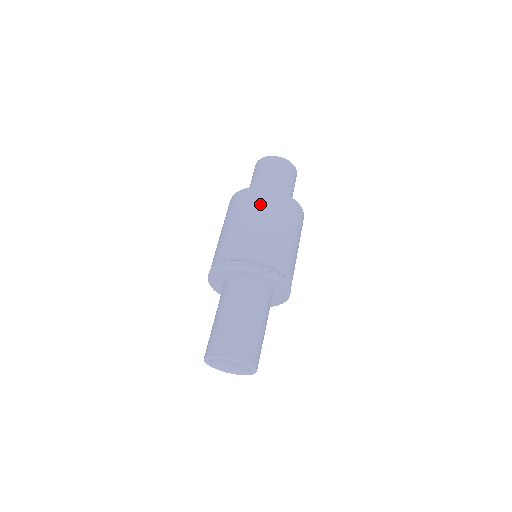
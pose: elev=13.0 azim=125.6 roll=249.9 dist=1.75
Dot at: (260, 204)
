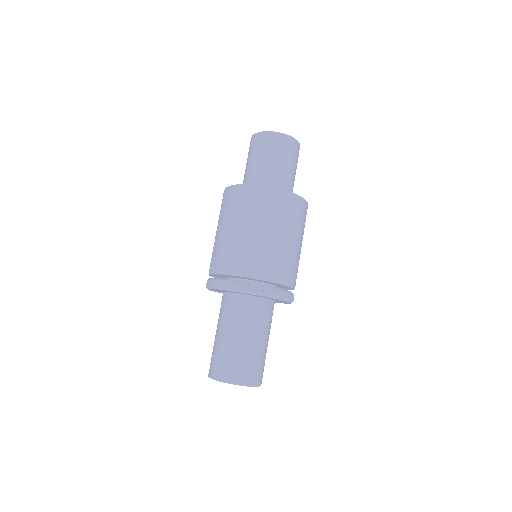
Dot at: (270, 211)
